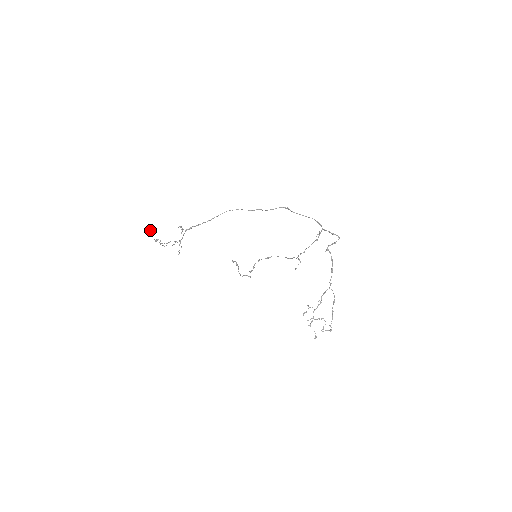
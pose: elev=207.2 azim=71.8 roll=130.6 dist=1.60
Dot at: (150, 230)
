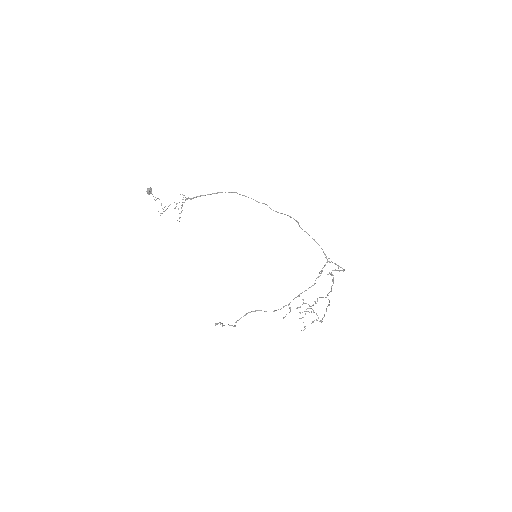
Dot at: (149, 193)
